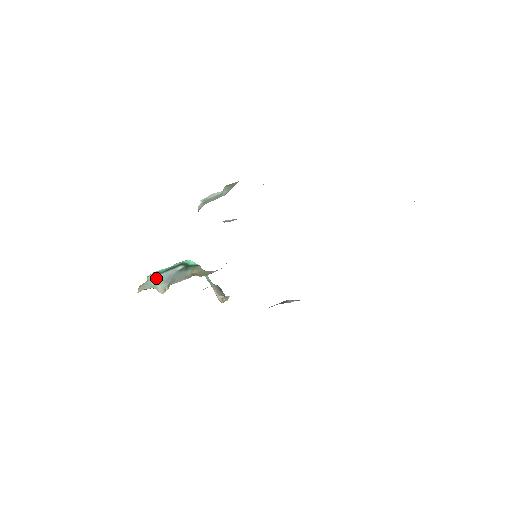
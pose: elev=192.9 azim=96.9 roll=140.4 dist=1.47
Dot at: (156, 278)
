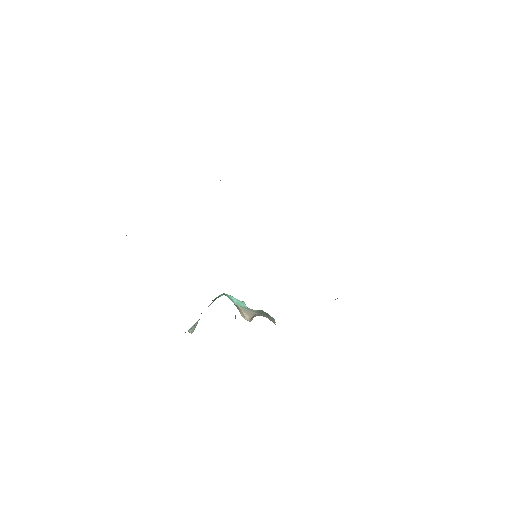
Dot at: (195, 323)
